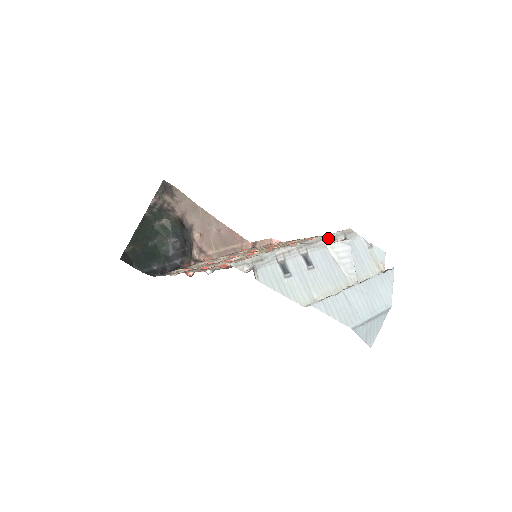
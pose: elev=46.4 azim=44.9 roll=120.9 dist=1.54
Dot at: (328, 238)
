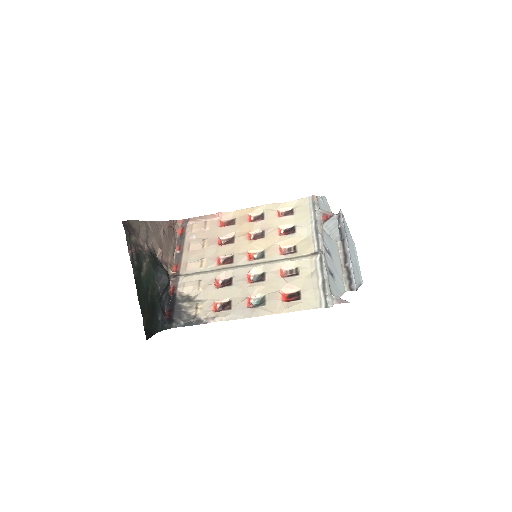
Dot at: (320, 219)
